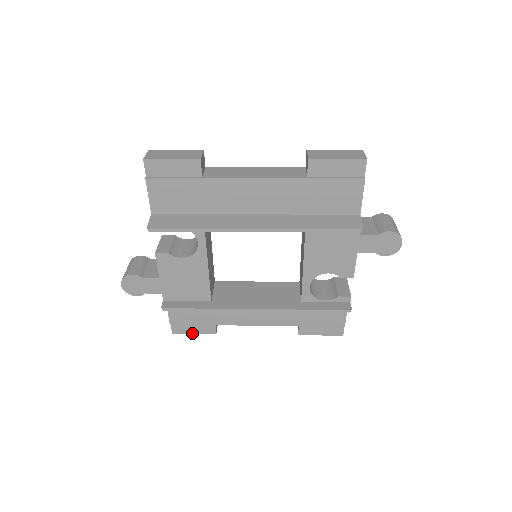
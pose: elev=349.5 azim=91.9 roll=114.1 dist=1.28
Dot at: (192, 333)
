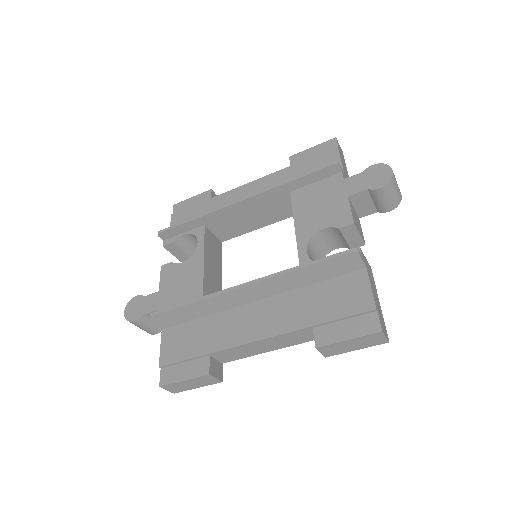
Dot at: (182, 380)
